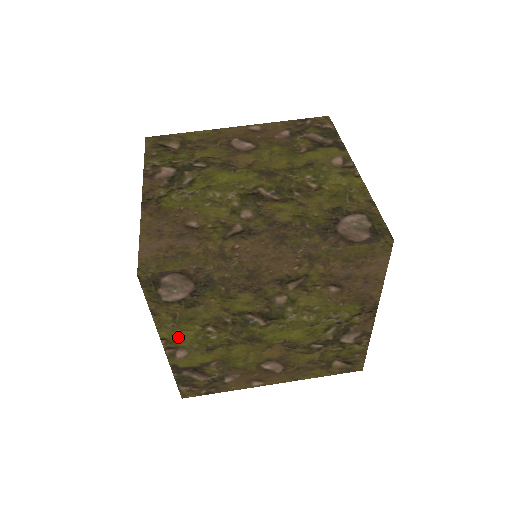
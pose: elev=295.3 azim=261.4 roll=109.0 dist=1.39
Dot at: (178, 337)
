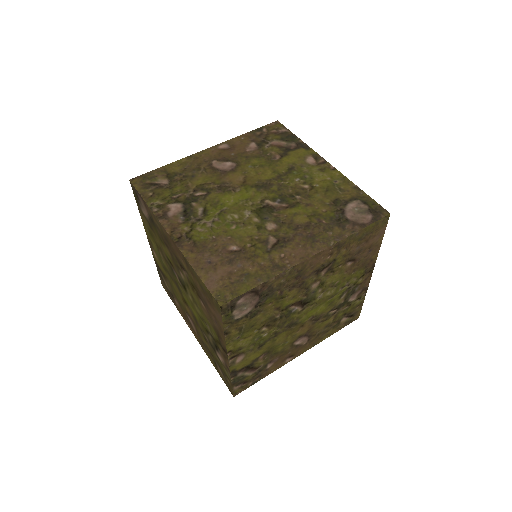
Dot at: (240, 345)
